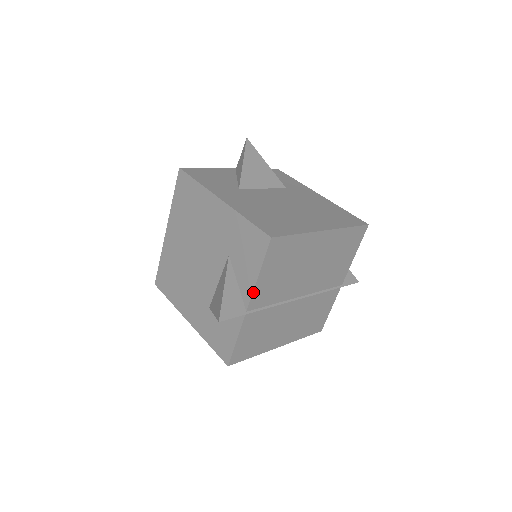
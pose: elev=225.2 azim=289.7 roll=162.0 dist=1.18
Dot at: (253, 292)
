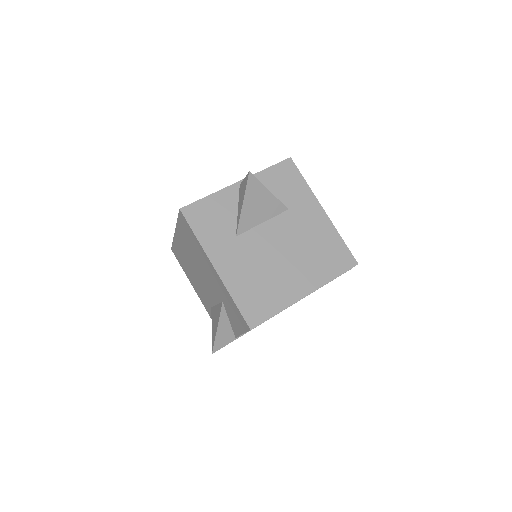
Dot at: (239, 335)
